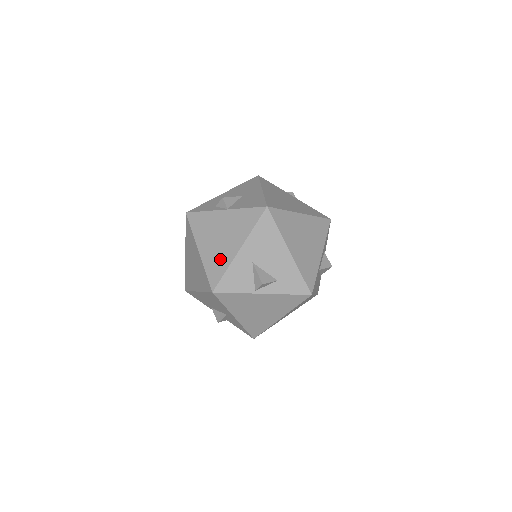
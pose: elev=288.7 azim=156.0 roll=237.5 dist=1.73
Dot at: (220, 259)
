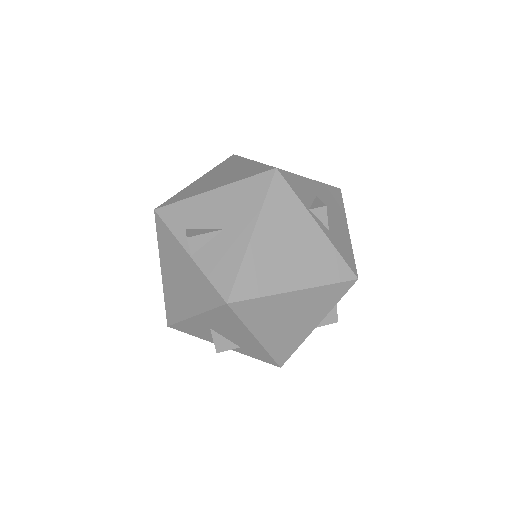
Dot at: (177, 304)
